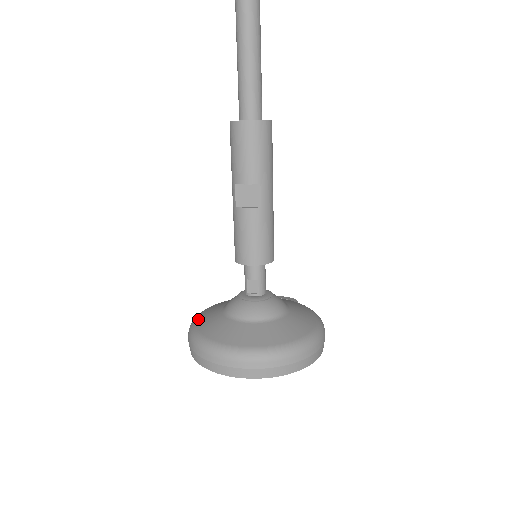
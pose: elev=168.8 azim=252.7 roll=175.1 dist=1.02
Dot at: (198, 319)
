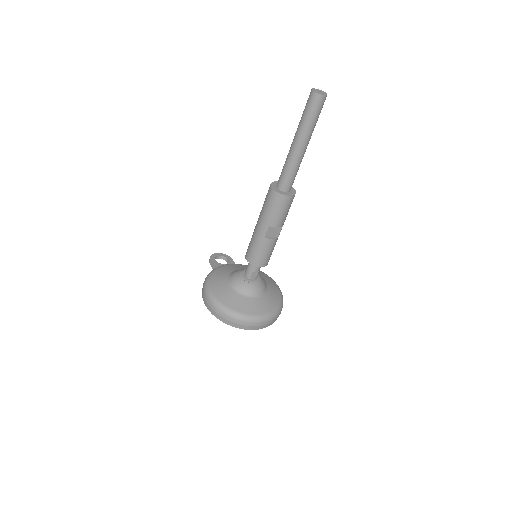
Dot at: (220, 298)
